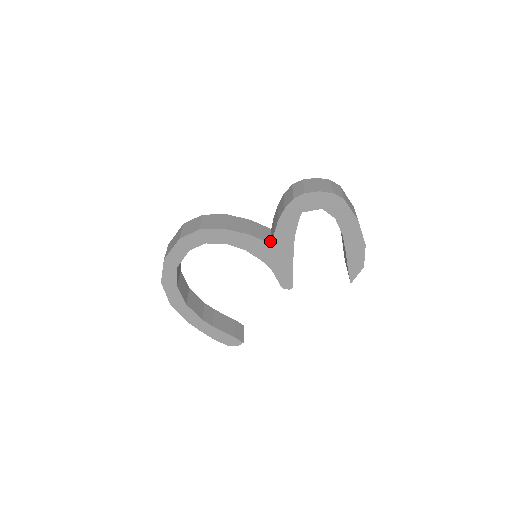
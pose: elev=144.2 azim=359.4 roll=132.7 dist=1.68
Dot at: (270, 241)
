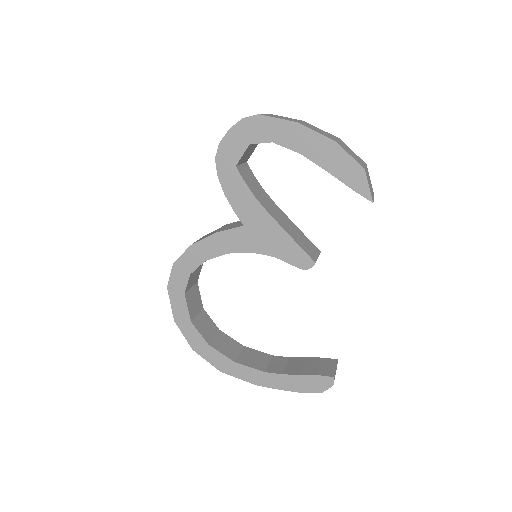
Dot at: (243, 225)
